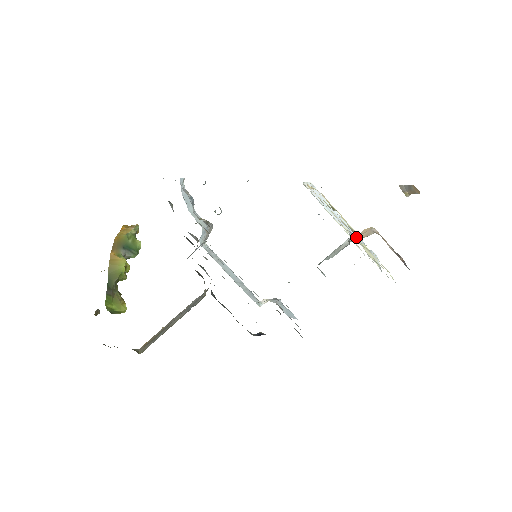
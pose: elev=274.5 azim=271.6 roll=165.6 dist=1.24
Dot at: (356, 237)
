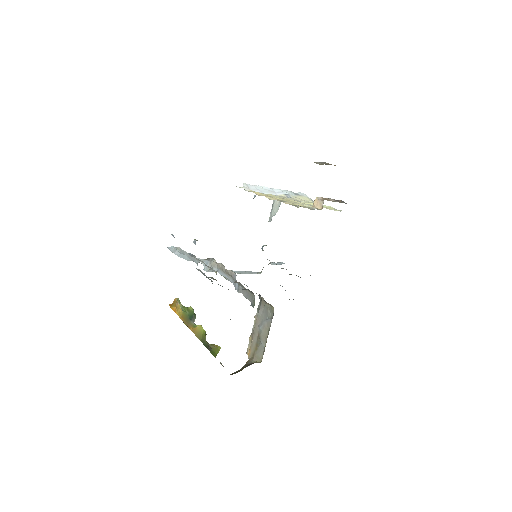
Dot at: (302, 202)
